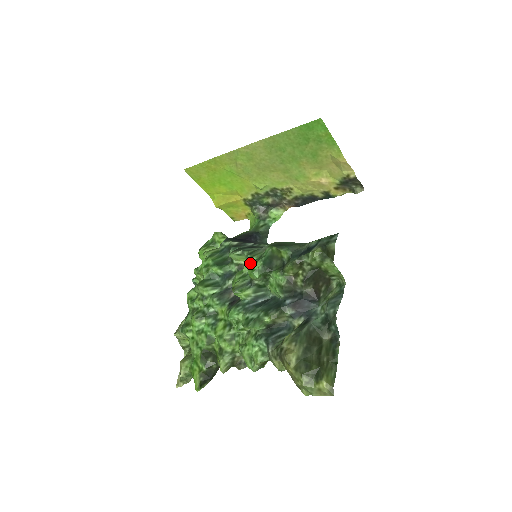
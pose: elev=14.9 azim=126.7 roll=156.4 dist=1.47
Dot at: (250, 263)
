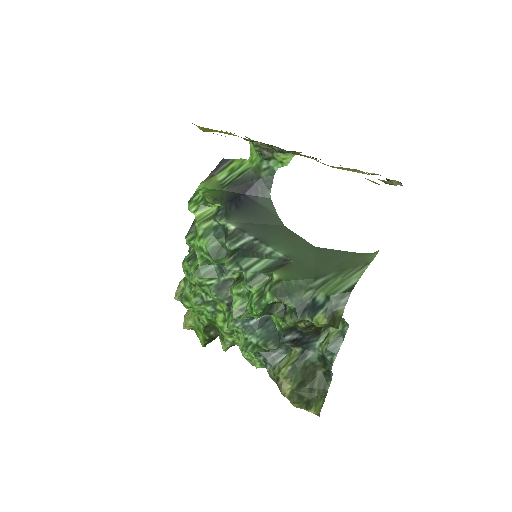
Dot at: (249, 289)
